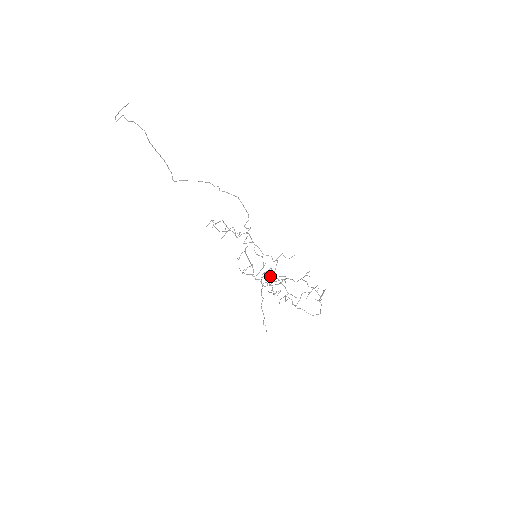
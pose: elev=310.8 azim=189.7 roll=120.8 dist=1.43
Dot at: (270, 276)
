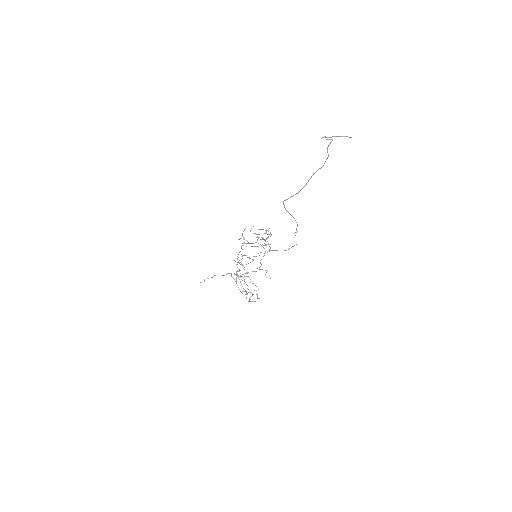
Dot at: occluded
